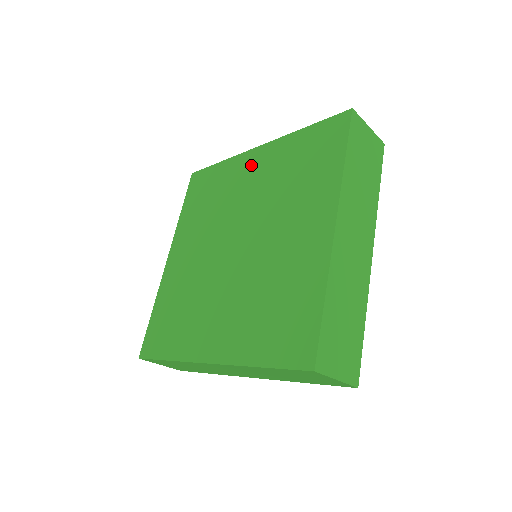
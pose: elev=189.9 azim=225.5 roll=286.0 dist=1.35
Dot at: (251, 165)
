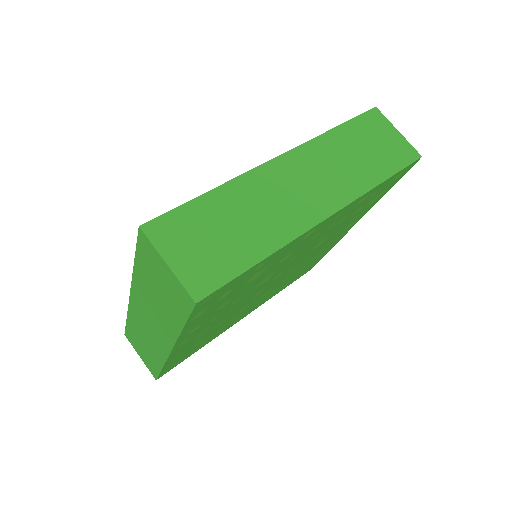
Dot at: occluded
